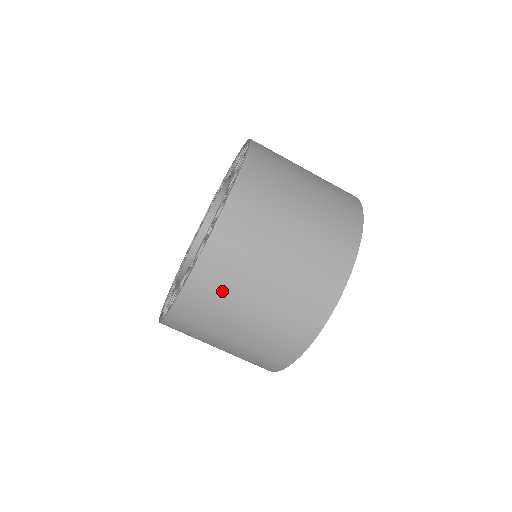
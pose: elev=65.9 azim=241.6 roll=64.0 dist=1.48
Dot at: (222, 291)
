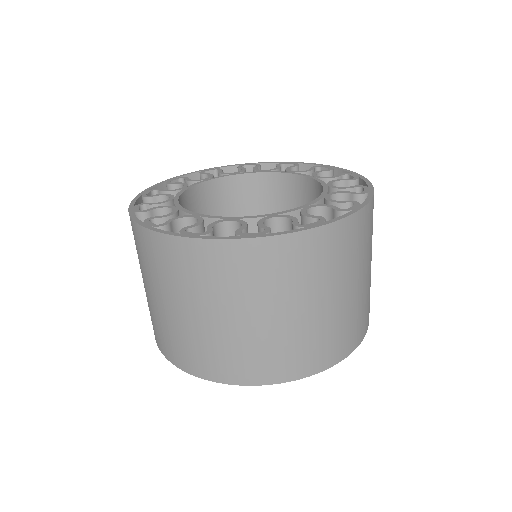
Dot at: (325, 265)
